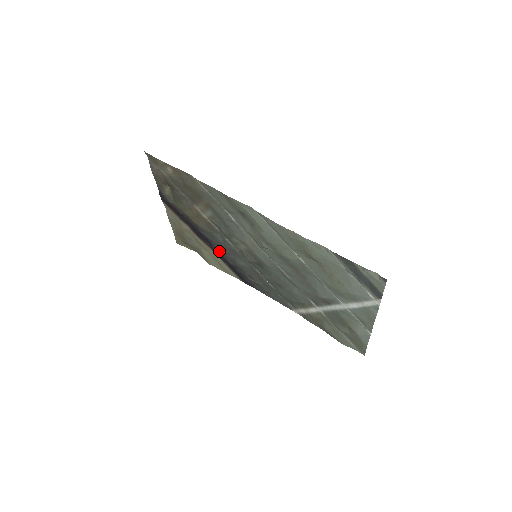
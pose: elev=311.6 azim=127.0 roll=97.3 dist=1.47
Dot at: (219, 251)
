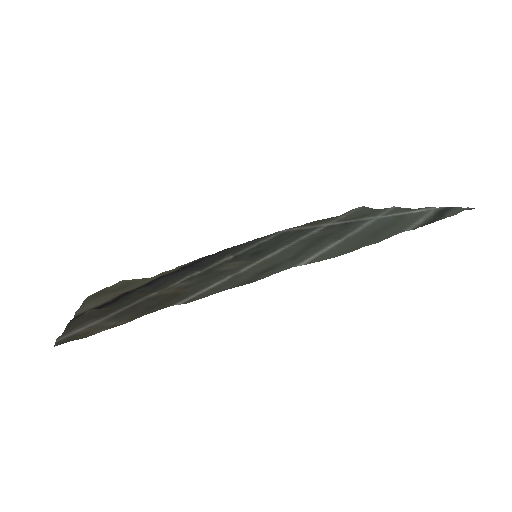
Dot at: (178, 272)
